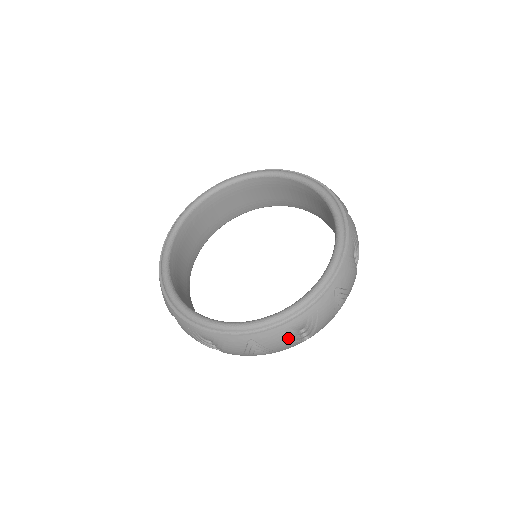
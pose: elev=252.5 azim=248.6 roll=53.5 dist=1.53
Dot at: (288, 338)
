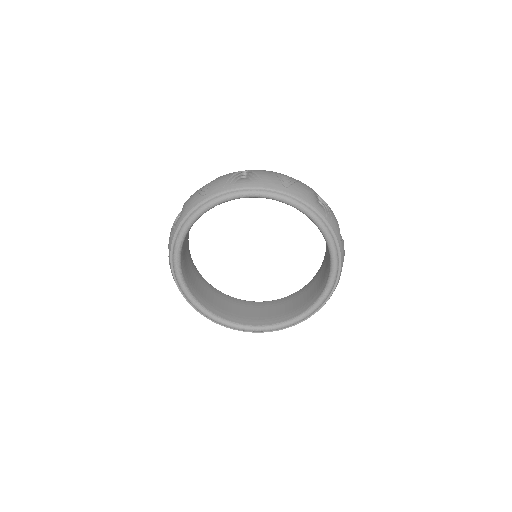
Dot at: occluded
